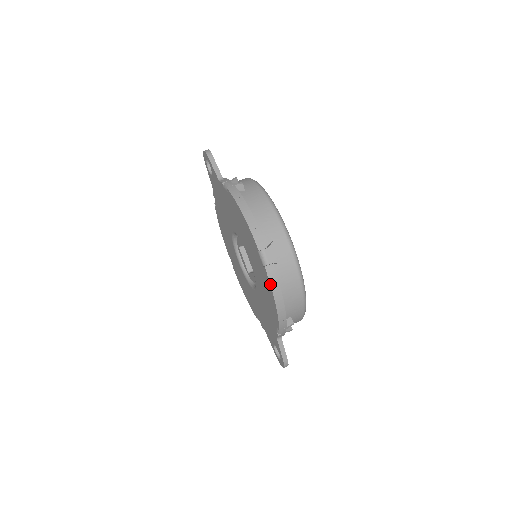
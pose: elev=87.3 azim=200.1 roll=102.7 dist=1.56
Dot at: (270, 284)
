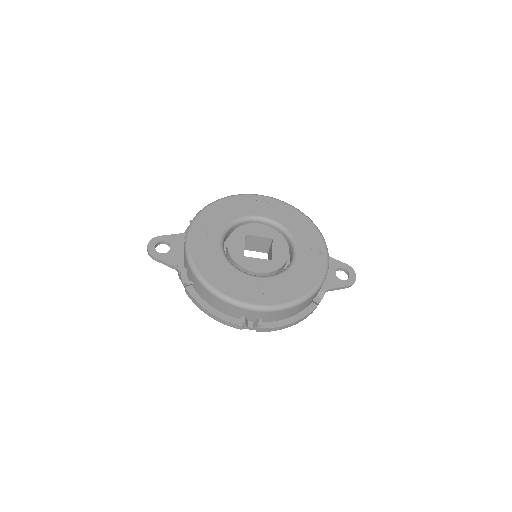
Dot at: occluded
